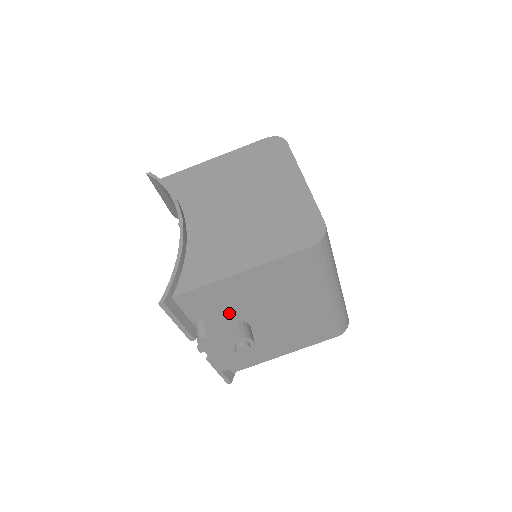
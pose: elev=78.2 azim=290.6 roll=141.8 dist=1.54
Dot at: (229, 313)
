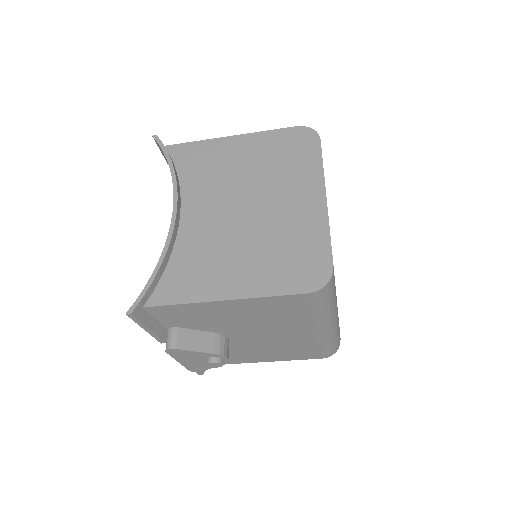
Dot at: (207, 327)
